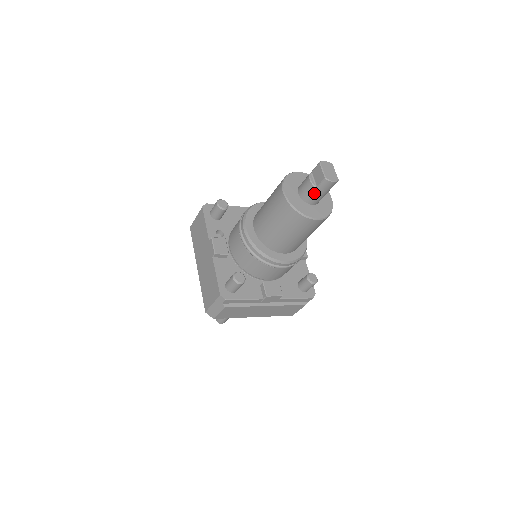
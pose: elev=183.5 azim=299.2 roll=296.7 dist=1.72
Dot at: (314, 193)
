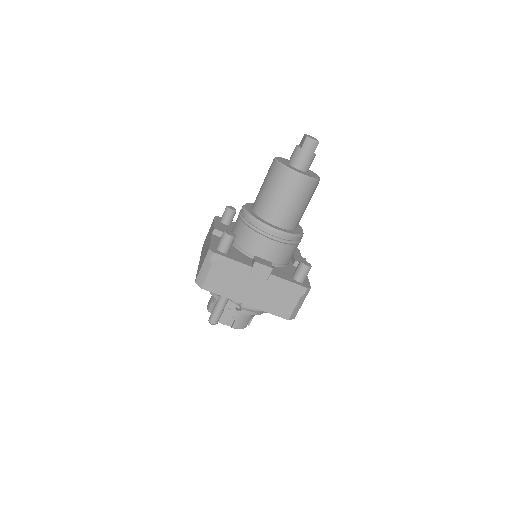
Dot at: (299, 155)
